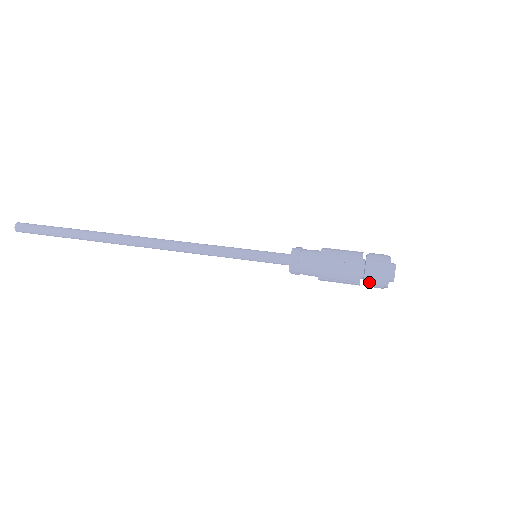
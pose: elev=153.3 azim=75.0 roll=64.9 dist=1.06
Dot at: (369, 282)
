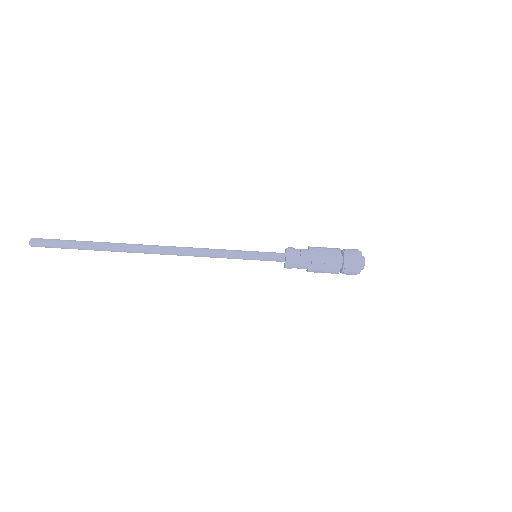
Dot at: (347, 270)
